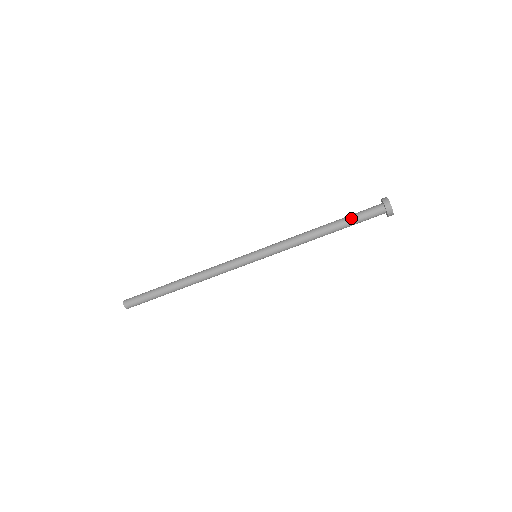
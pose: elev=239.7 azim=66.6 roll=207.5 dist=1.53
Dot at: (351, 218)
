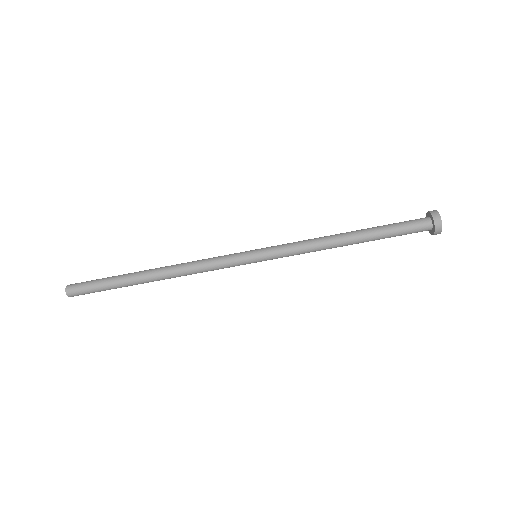
Dot at: (385, 225)
